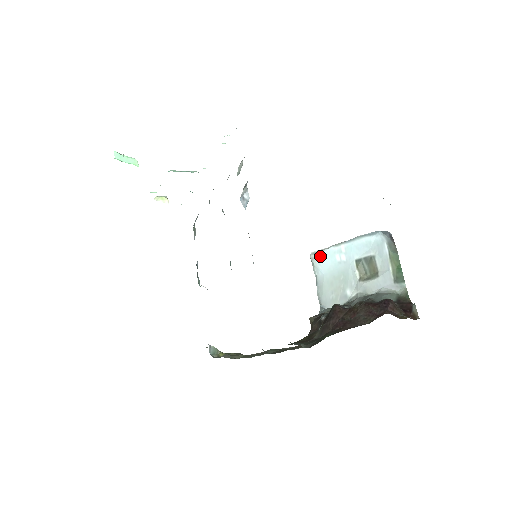
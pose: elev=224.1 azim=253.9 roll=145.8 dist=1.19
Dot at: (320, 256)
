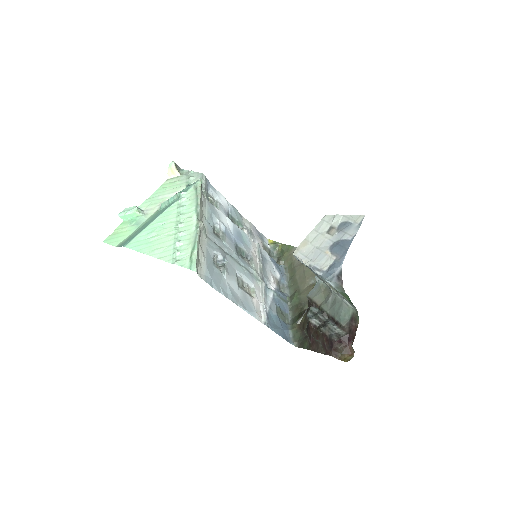
Dot at: occluded
